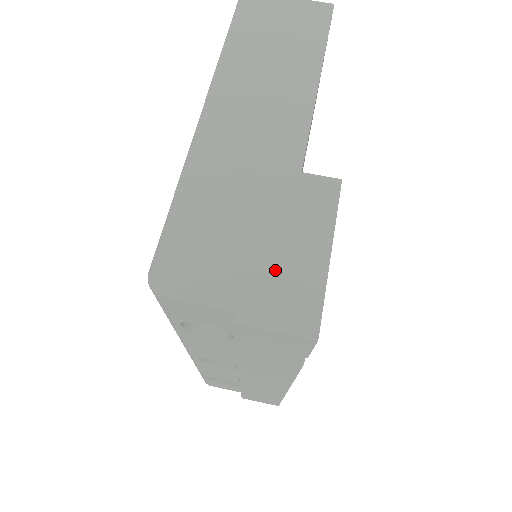
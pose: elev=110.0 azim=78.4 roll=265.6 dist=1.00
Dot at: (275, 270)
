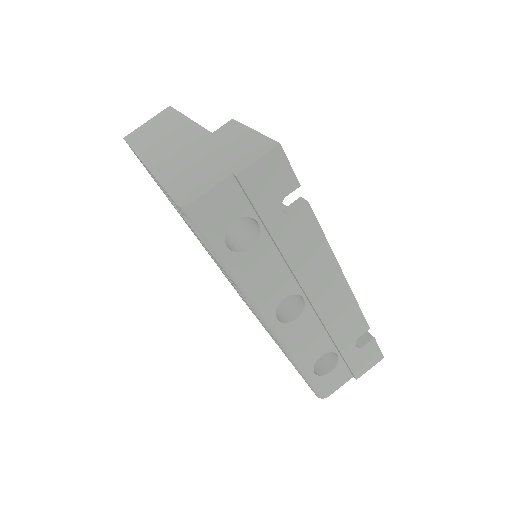
Dot at: (235, 153)
